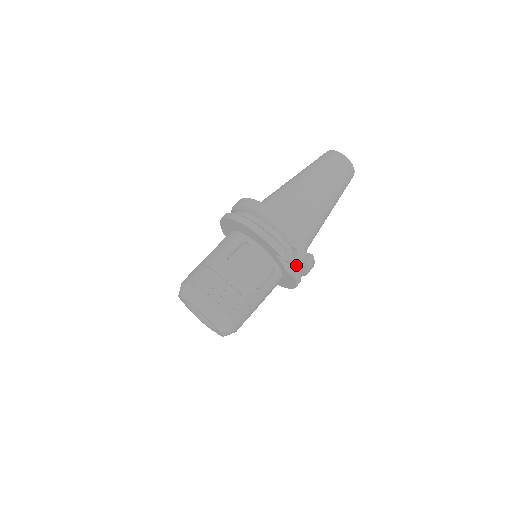
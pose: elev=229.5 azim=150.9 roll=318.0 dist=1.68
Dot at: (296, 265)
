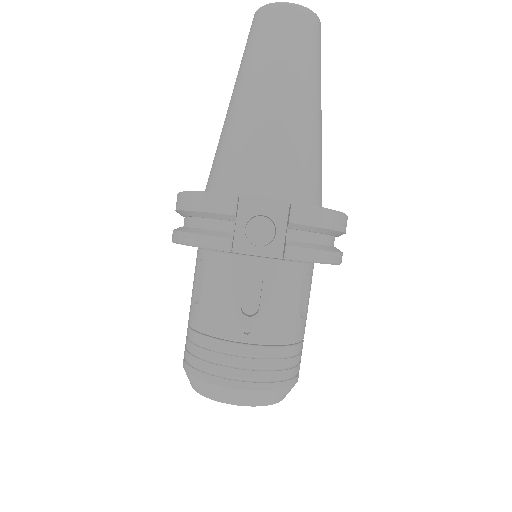
Dot at: (284, 237)
